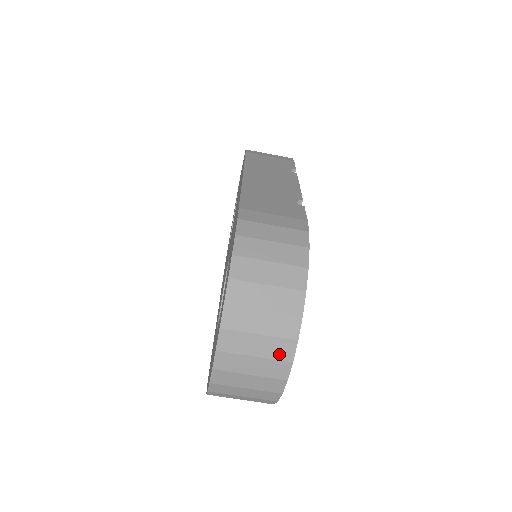
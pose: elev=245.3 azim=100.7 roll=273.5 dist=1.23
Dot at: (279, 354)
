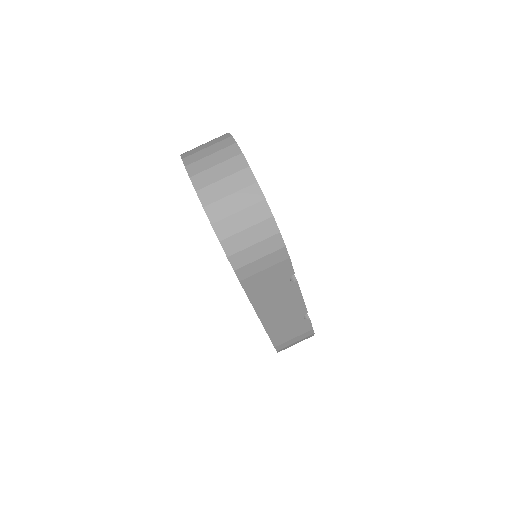
Dot at: (225, 145)
